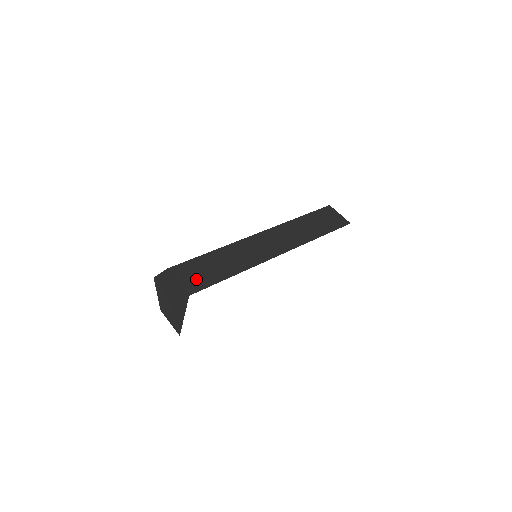
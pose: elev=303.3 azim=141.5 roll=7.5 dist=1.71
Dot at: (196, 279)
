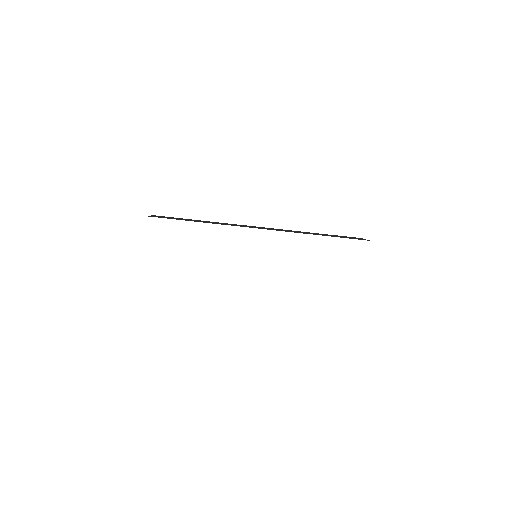
Dot at: (165, 217)
